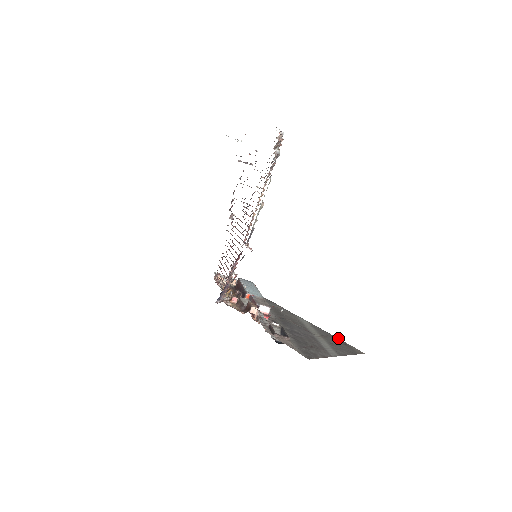
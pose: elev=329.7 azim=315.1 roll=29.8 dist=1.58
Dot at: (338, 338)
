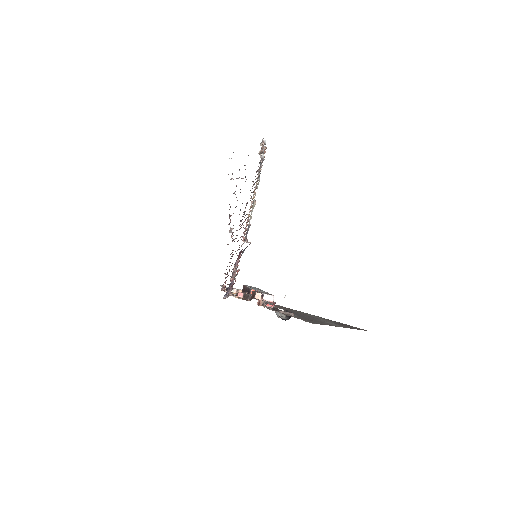
Dot at: occluded
